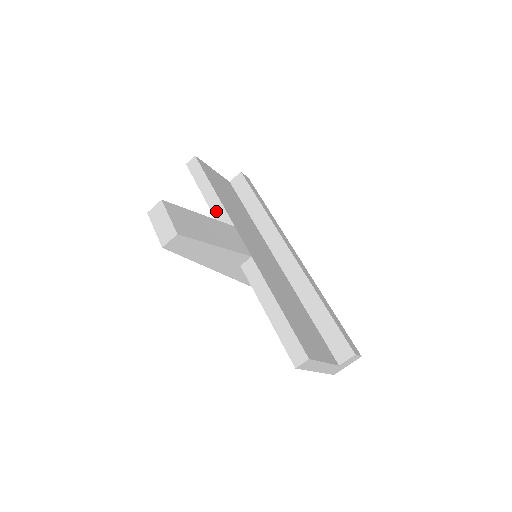
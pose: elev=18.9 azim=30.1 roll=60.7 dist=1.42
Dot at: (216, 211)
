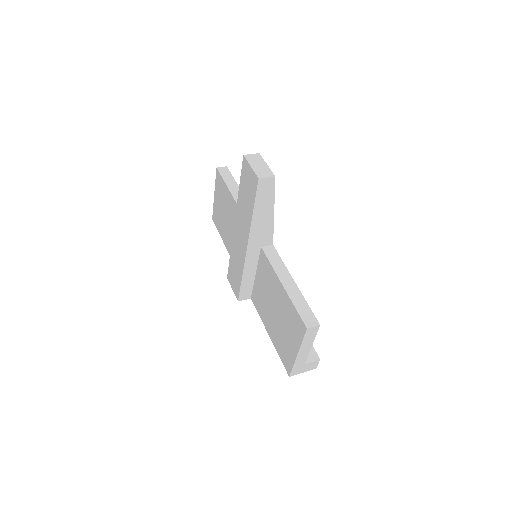
Dot at: occluded
